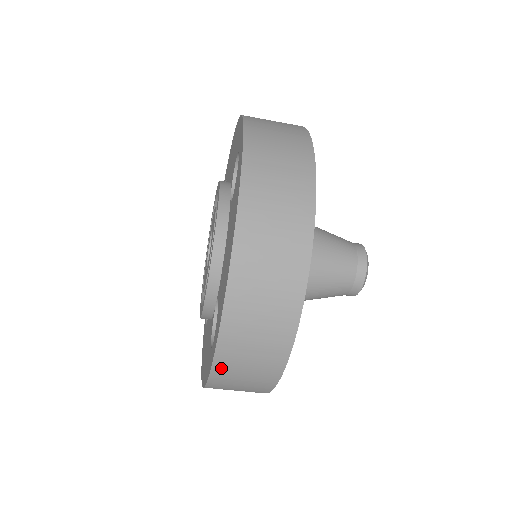
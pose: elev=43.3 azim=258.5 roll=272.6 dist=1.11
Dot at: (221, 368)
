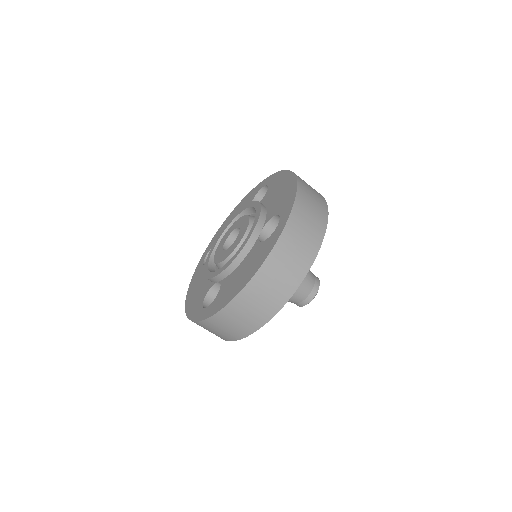
Dot at: (292, 225)
